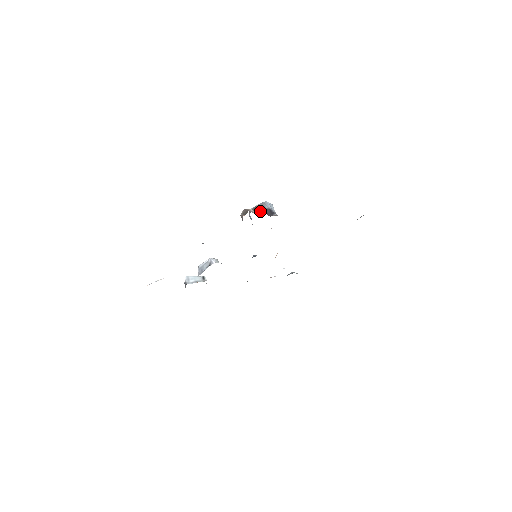
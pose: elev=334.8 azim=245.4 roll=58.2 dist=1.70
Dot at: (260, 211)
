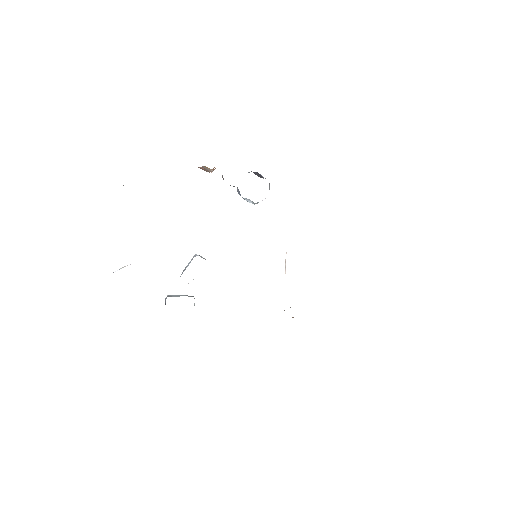
Dot at: occluded
